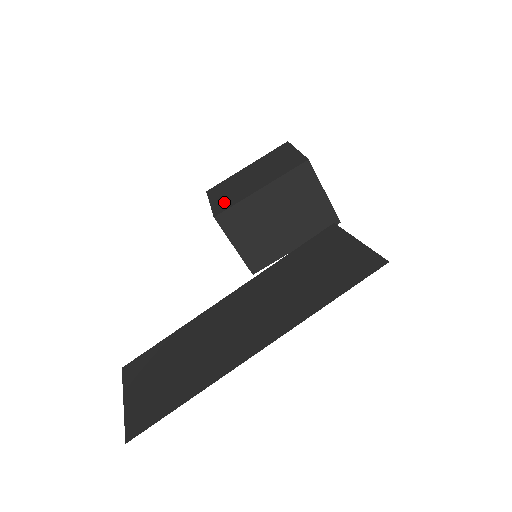
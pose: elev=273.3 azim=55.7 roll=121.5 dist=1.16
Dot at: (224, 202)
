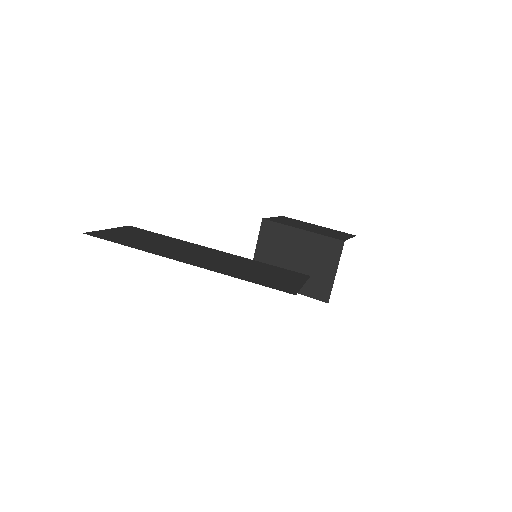
Dot at: (279, 220)
